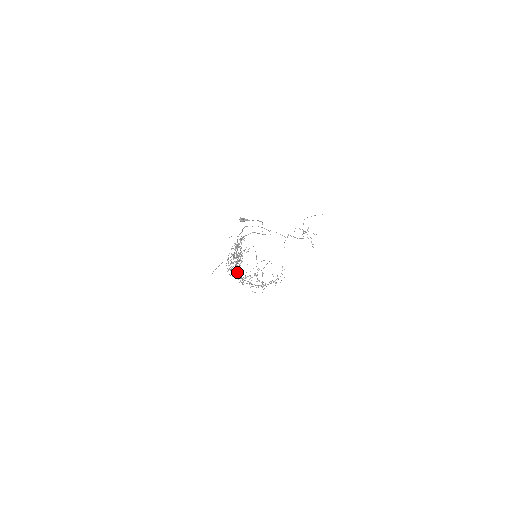
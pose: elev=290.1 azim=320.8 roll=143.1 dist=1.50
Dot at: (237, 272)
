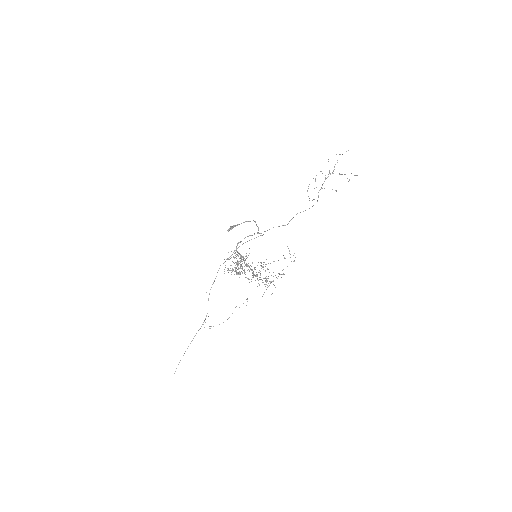
Dot at: (247, 266)
